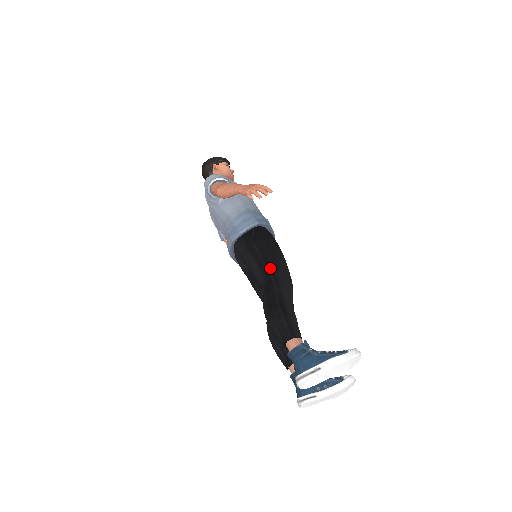
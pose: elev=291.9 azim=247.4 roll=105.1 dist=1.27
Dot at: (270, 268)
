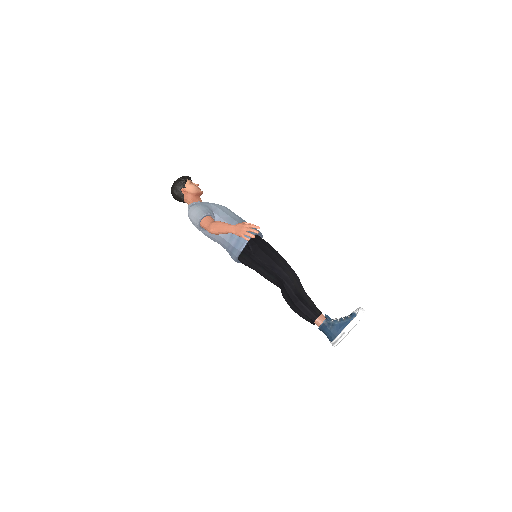
Dot at: (277, 272)
